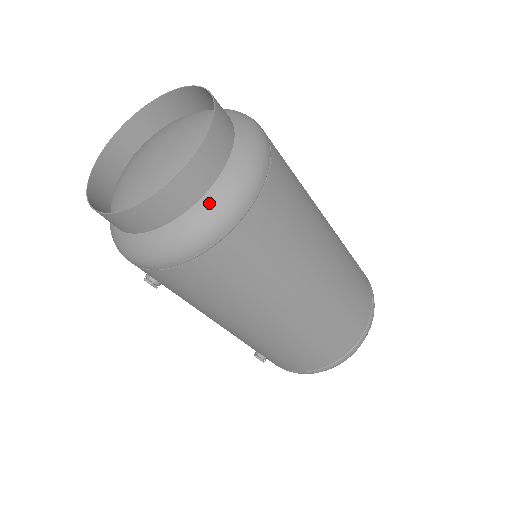
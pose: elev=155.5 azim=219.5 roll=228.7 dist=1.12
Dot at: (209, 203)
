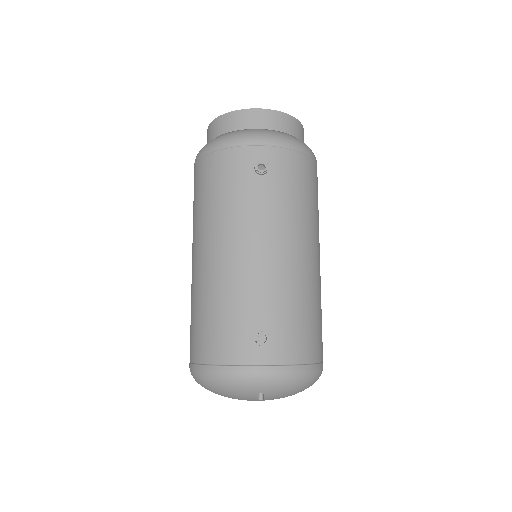
Dot at: occluded
